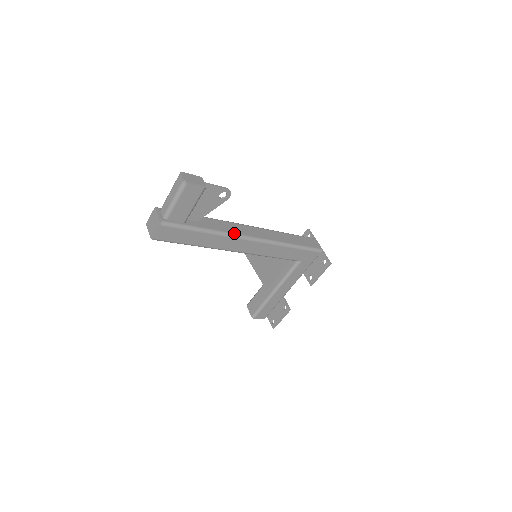
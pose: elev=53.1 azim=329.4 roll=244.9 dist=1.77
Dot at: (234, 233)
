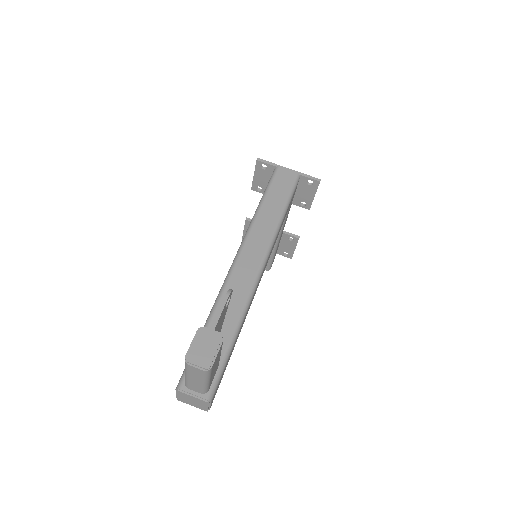
Dot at: (249, 293)
